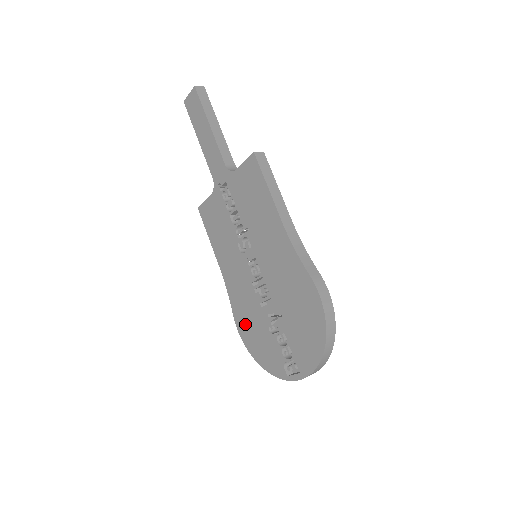
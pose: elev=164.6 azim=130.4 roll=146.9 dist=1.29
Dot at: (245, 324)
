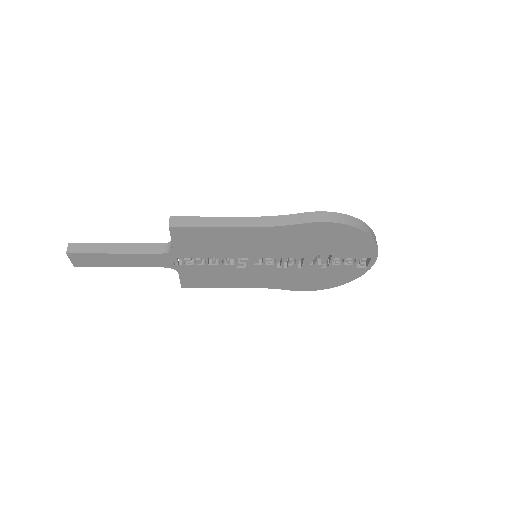
Dot at: (305, 284)
